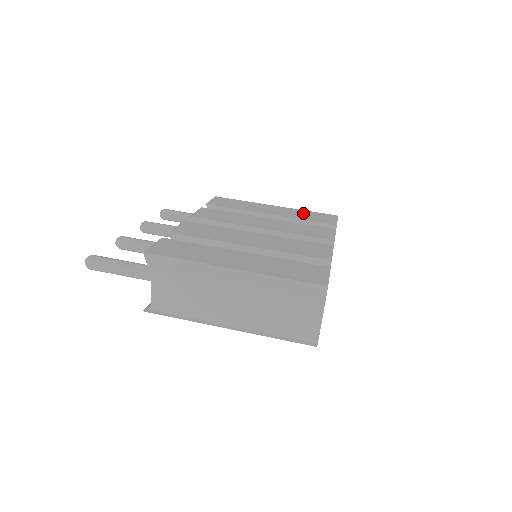
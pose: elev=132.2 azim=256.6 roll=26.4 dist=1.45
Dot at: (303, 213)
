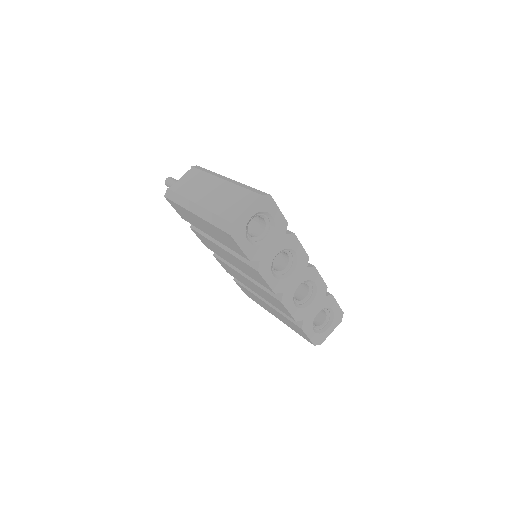
Dot at: occluded
